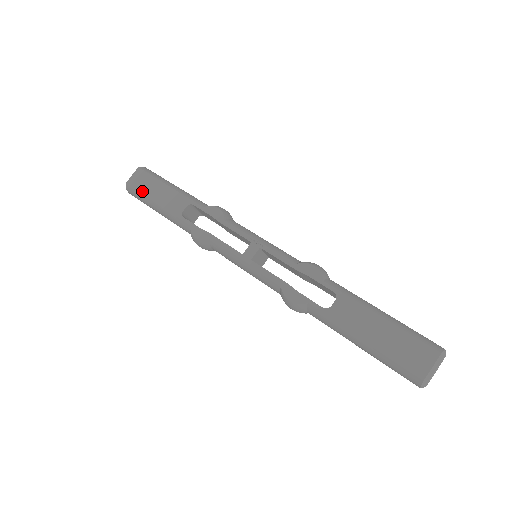
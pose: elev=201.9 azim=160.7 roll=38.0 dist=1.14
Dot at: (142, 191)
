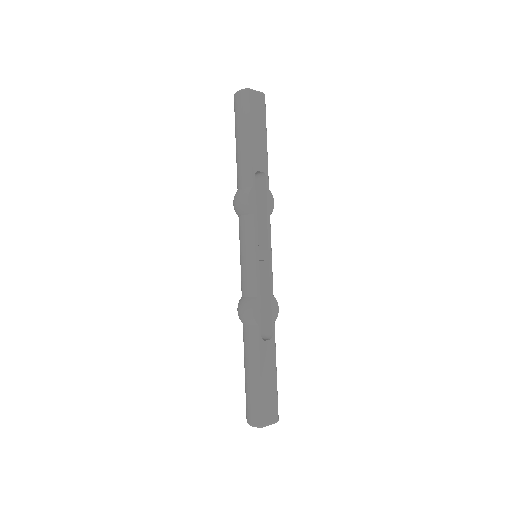
Dot at: (252, 114)
